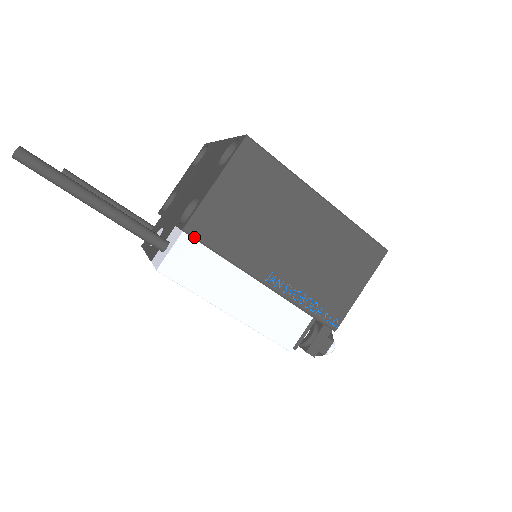
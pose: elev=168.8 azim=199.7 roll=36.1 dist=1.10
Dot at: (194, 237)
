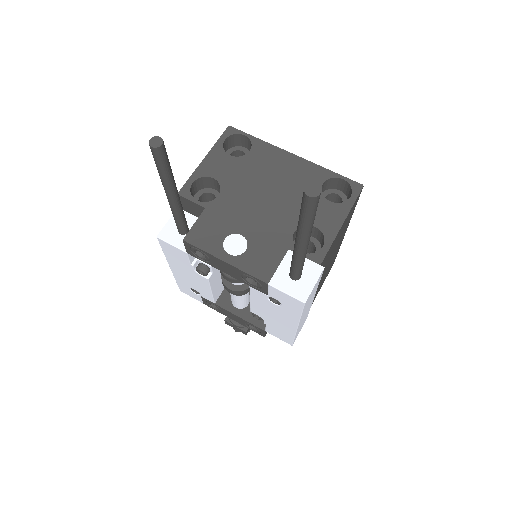
Dot at: occluded
